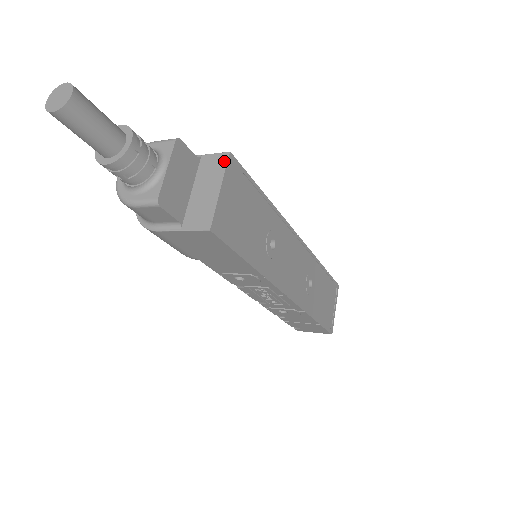
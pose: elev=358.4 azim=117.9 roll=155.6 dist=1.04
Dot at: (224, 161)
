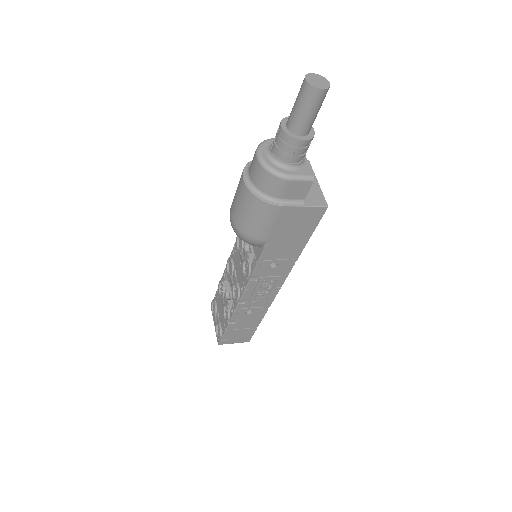
Dot at: occluded
